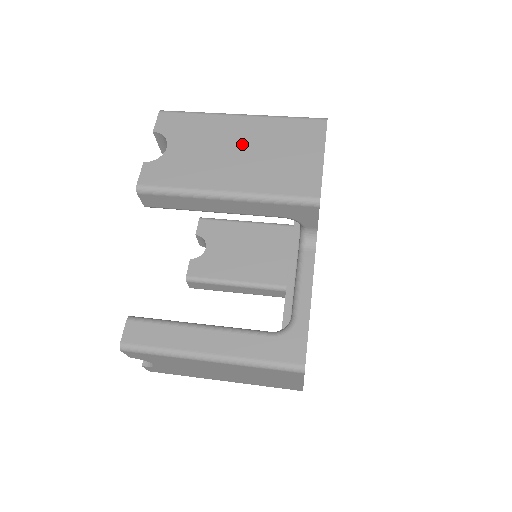
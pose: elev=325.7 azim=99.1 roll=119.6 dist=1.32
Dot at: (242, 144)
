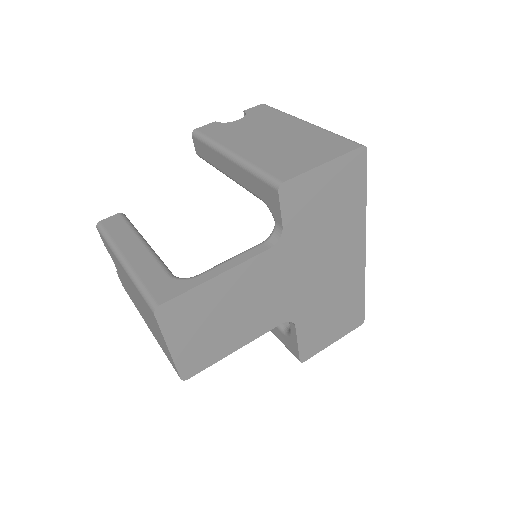
Dot at: (282, 135)
